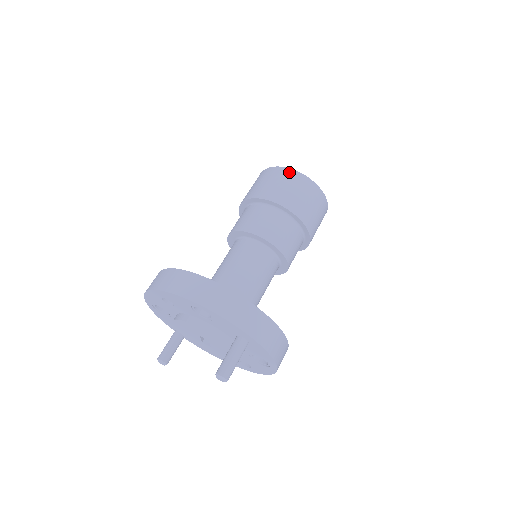
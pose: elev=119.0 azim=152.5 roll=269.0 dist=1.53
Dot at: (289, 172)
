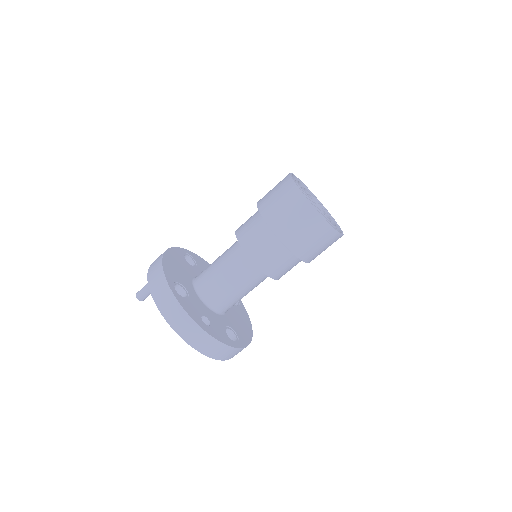
Dot at: (335, 236)
